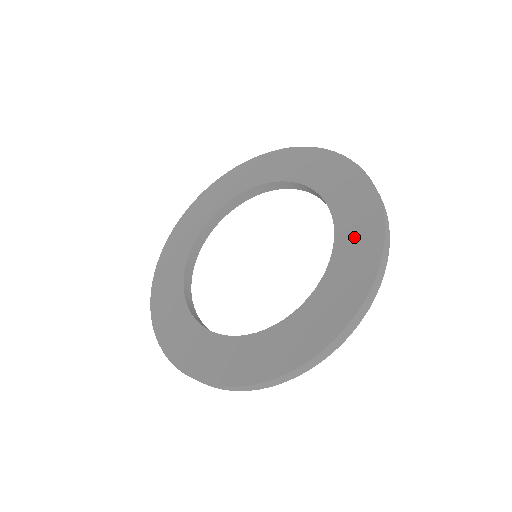
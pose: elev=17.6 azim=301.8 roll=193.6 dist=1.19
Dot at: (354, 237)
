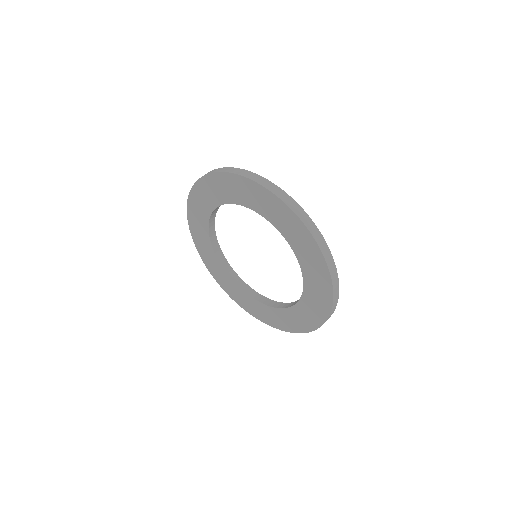
Dot at: (315, 291)
